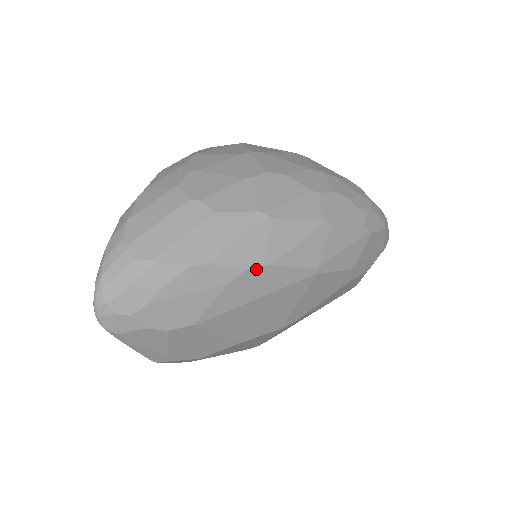
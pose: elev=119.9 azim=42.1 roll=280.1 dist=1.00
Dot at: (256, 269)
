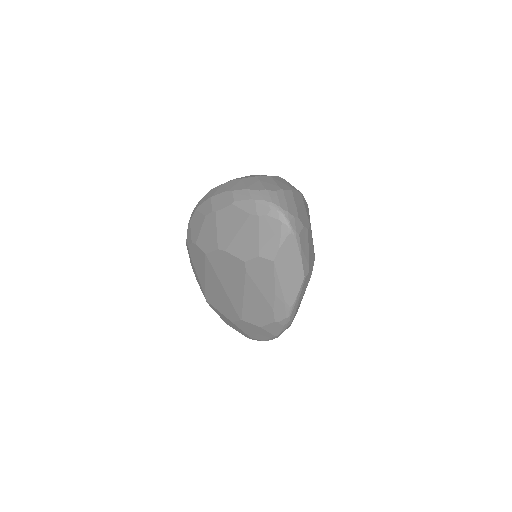
Dot at: (302, 195)
